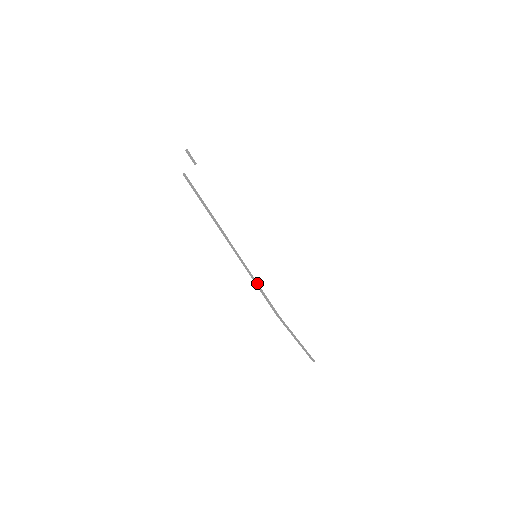
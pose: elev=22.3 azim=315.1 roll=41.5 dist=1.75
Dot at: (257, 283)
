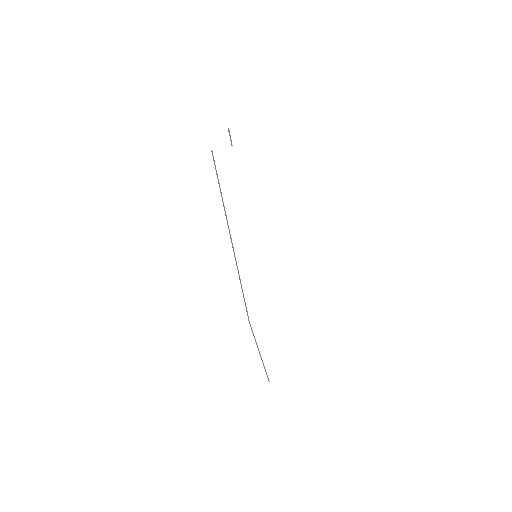
Dot at: occluded
